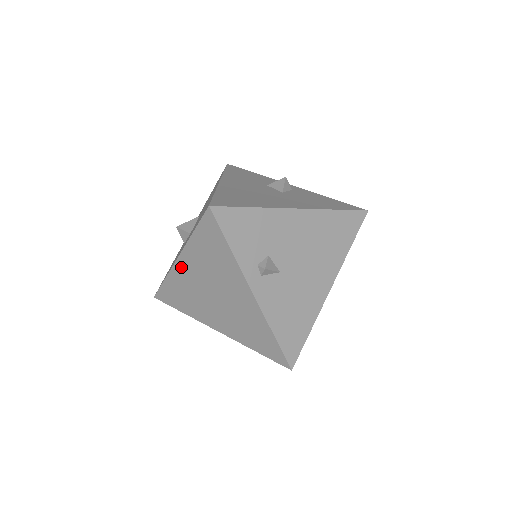
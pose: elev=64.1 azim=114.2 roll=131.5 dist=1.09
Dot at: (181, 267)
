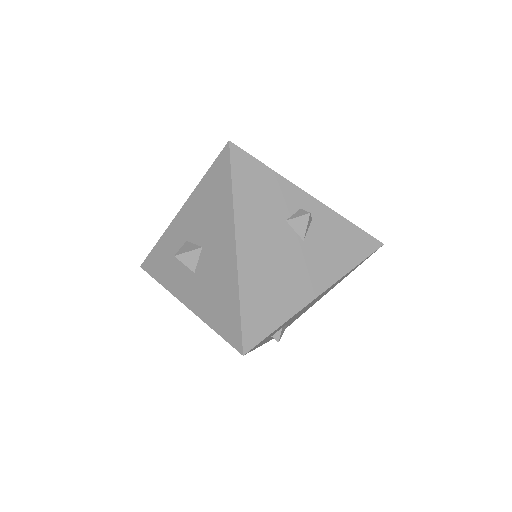
Dot at: occluded
